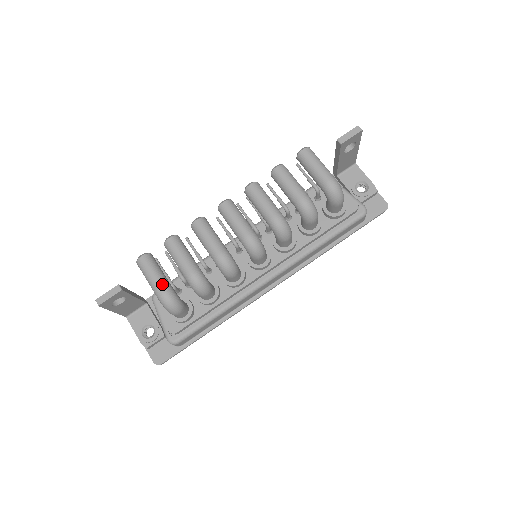
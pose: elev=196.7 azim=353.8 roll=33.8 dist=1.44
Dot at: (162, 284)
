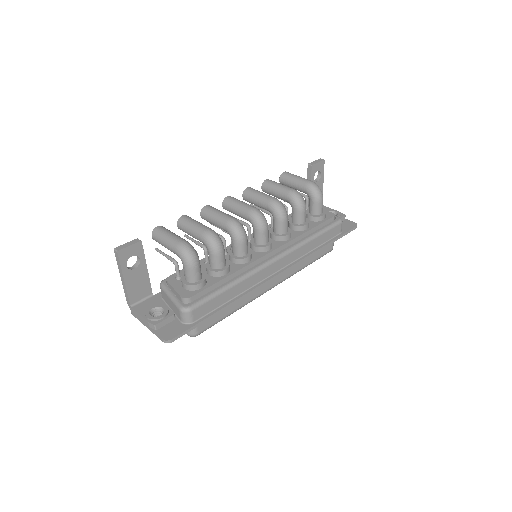
Dot at: (180, 238)
